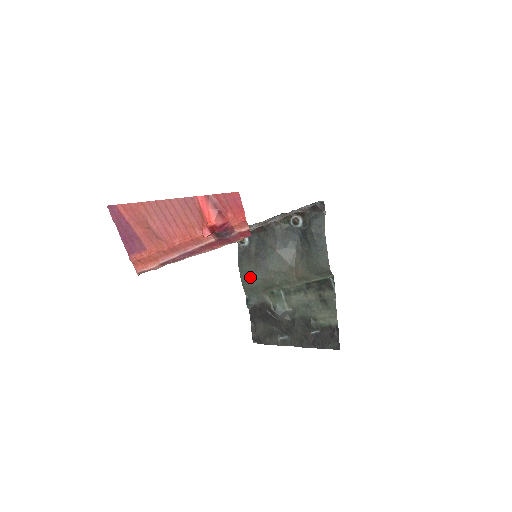
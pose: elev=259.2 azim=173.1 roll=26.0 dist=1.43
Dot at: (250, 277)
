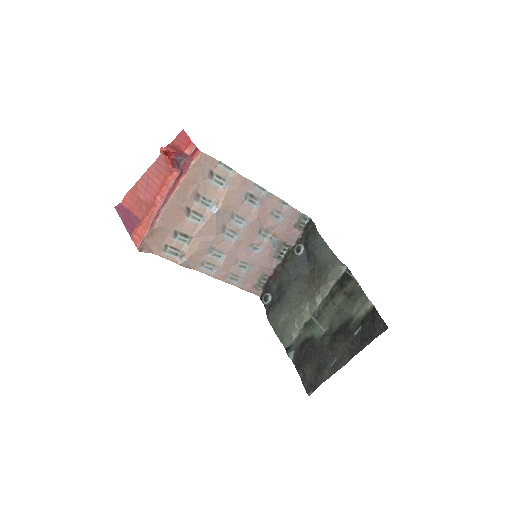
Dot at: (279, 319)
